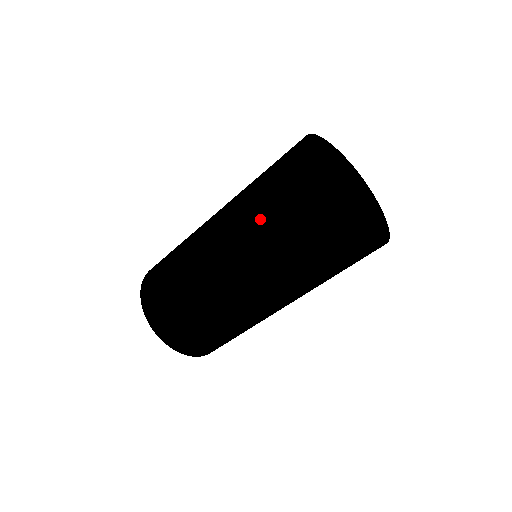
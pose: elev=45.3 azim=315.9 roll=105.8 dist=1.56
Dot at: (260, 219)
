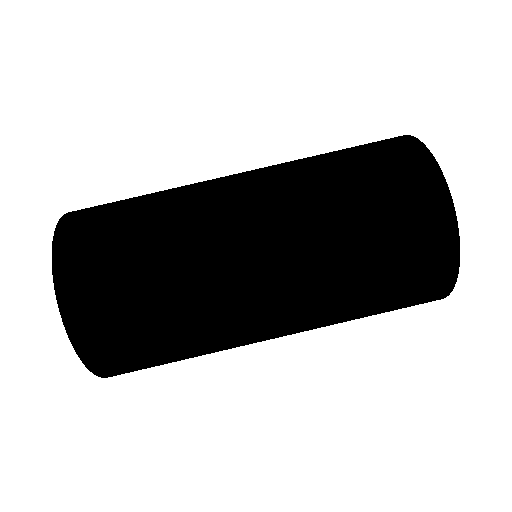
Dot at: (326, 162)
